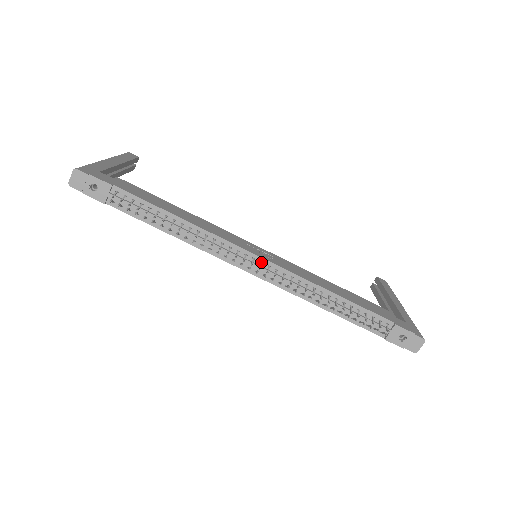
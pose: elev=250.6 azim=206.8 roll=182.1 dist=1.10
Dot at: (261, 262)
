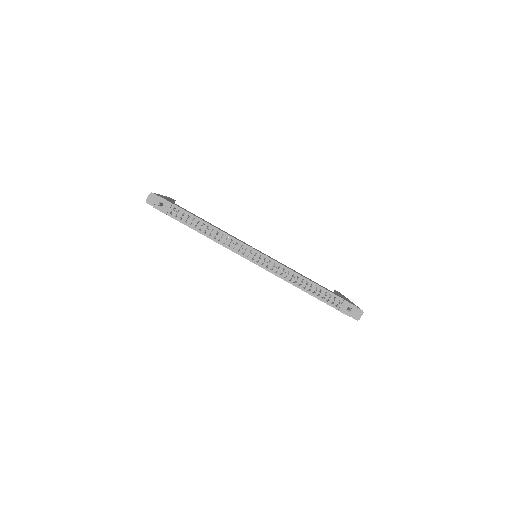
Dot at: (260, 255)
